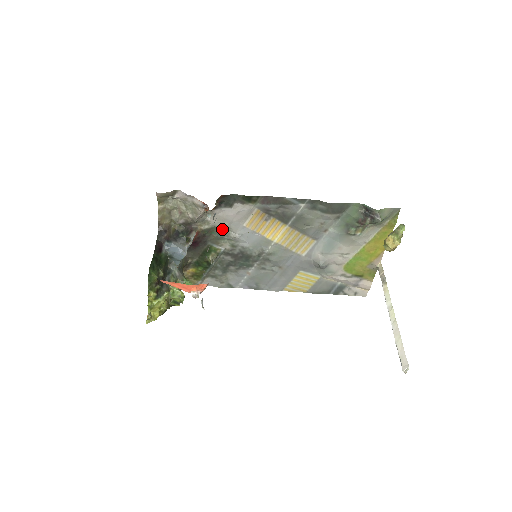
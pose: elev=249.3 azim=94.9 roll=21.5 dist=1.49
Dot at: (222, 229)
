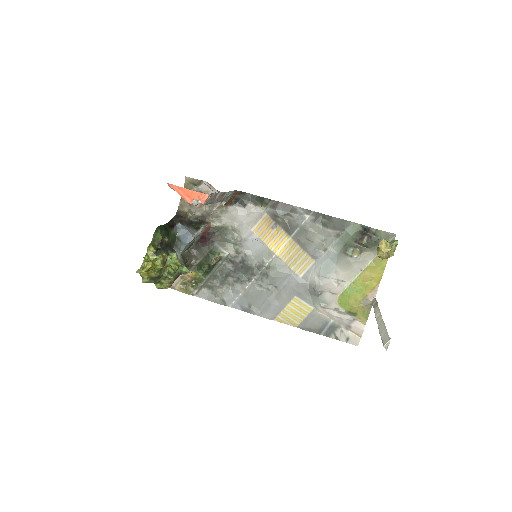
Dot at: (231, 230)
